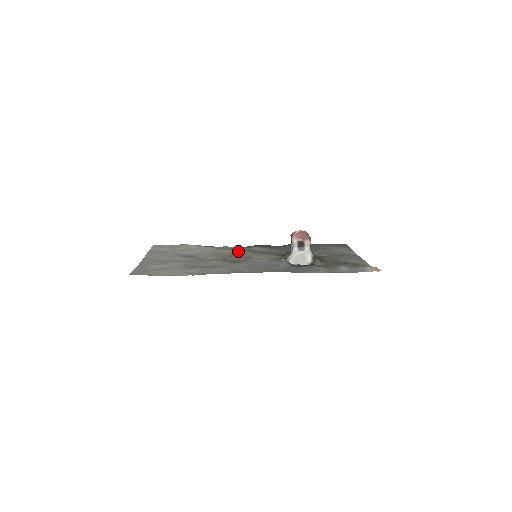
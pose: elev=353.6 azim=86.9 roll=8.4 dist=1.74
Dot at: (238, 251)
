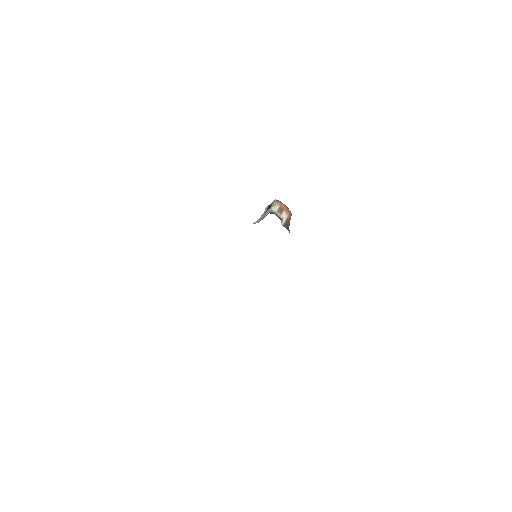
Dot at: occluded
